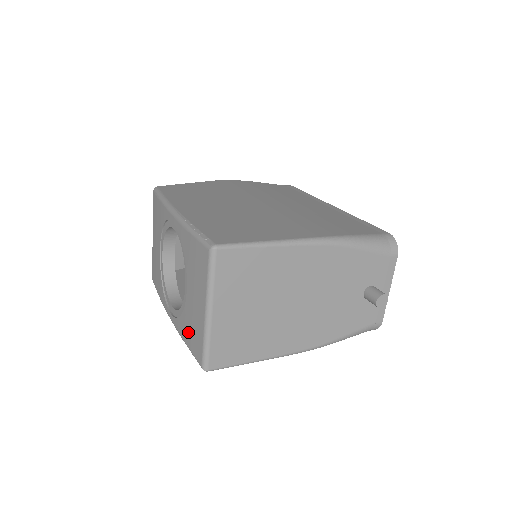
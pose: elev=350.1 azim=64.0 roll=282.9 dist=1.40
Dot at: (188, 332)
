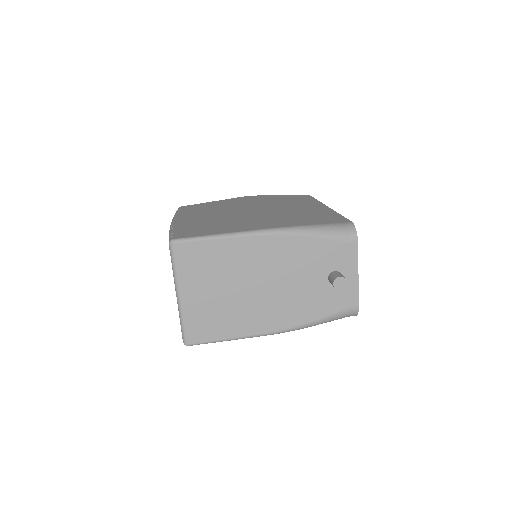
Dot at: occluded
